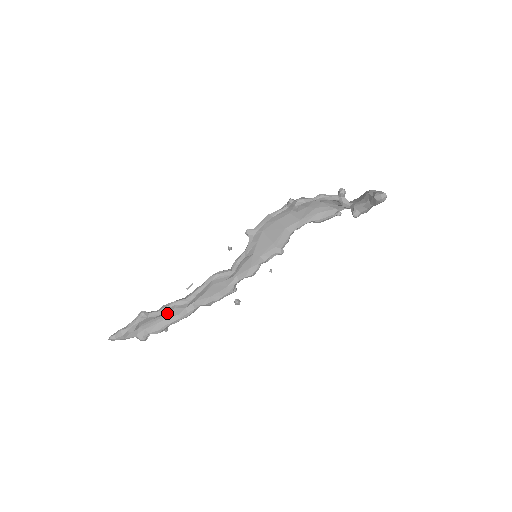
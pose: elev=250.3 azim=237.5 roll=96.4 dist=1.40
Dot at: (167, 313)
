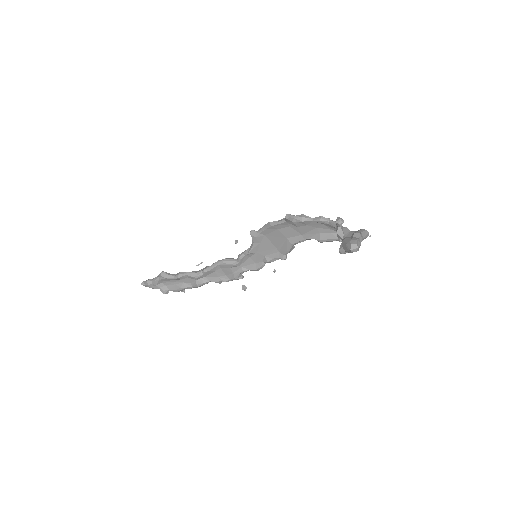
Dot at: (182, 279)
